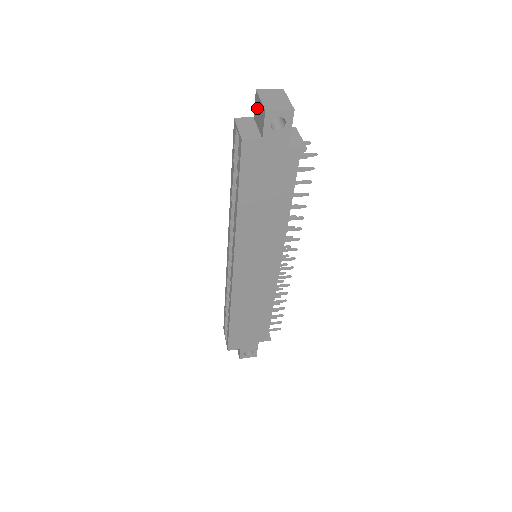
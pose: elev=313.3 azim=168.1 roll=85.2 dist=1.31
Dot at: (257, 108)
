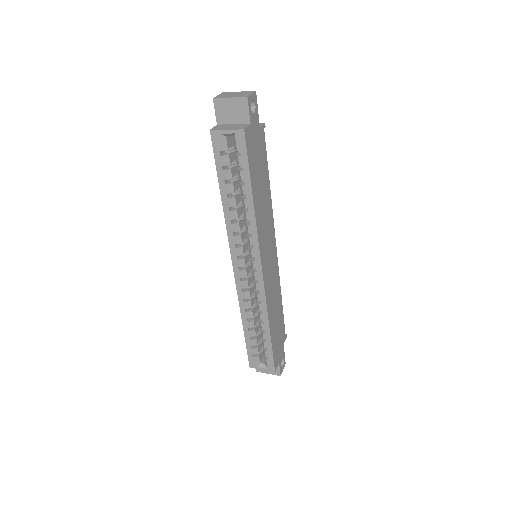
Dot at: (224, 110)
